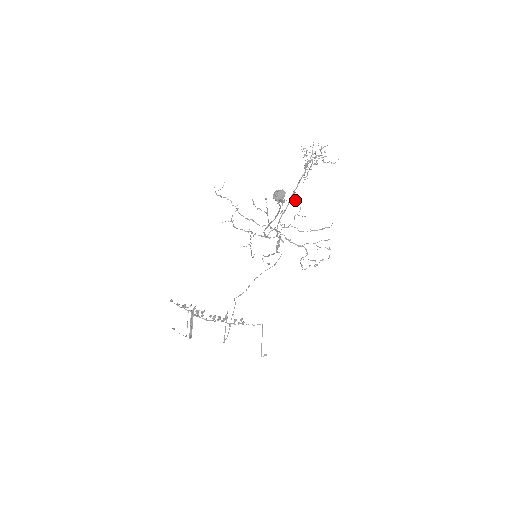
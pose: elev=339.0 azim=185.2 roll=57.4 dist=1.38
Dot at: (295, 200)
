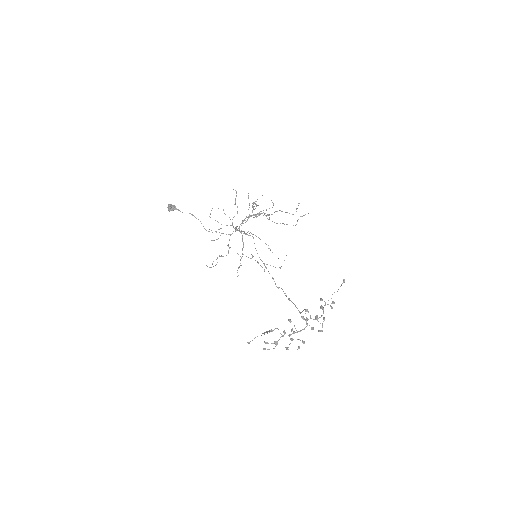
Dot at: (211, 210)
